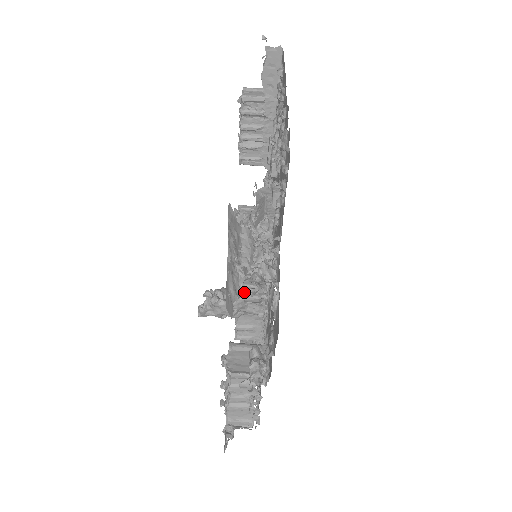
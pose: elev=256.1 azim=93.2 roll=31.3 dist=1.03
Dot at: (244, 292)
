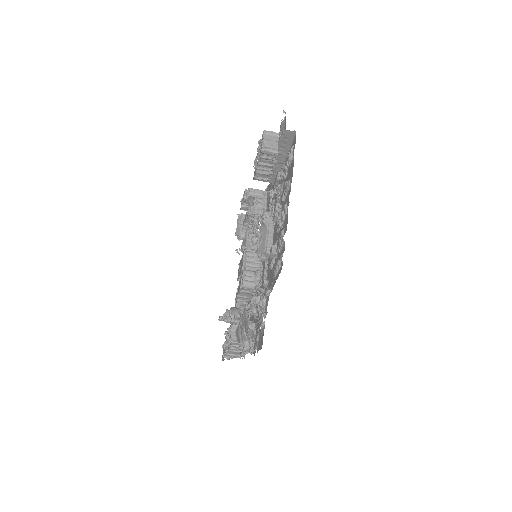
Dot at: (245, 279)
